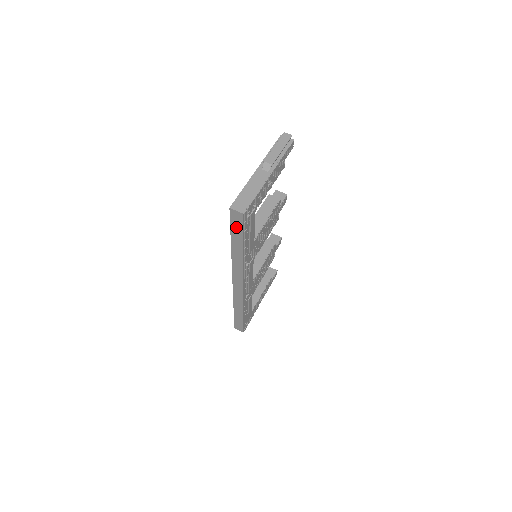
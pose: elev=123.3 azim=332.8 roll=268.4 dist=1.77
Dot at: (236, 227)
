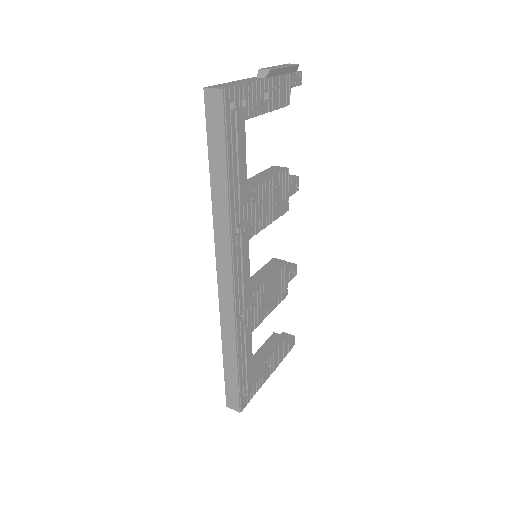
Dot at: (214, 130)
